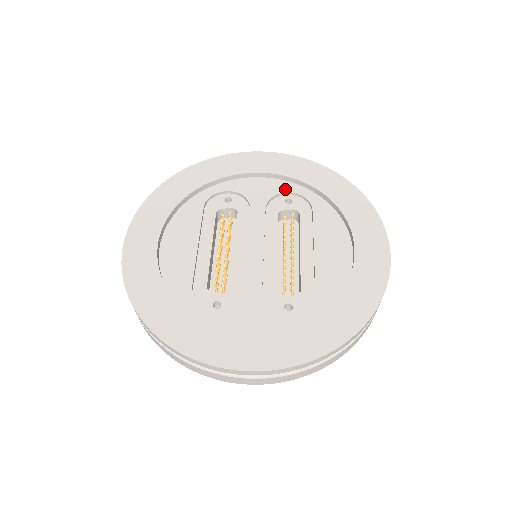
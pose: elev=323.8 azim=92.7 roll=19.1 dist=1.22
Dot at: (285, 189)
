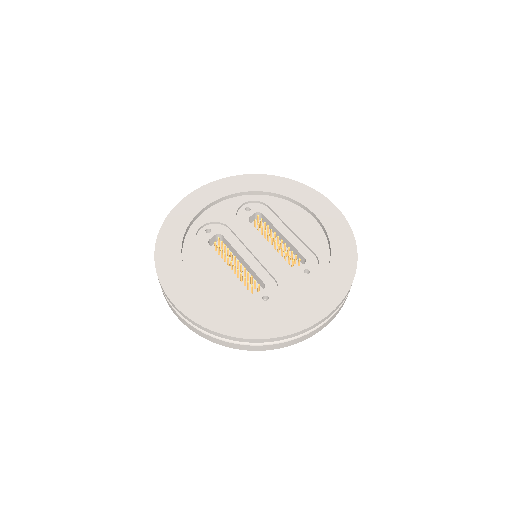
Dot at: (239, 202)
